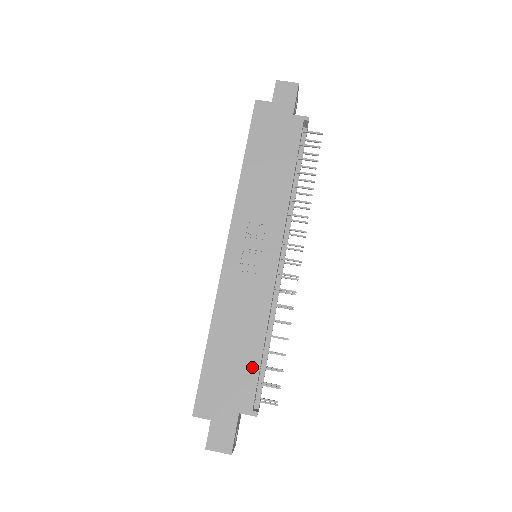
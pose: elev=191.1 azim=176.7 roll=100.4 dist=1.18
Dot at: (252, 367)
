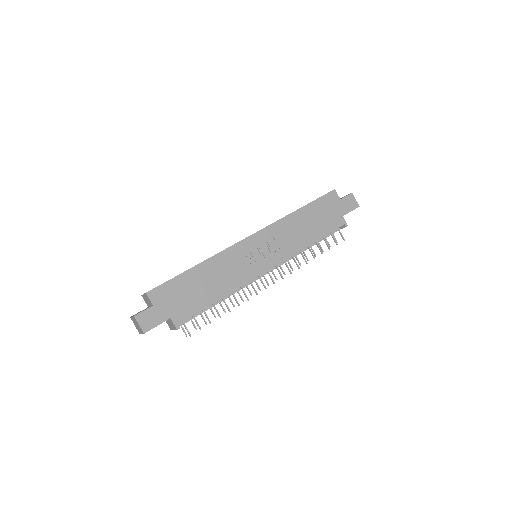
Dot at: (201, 304)
